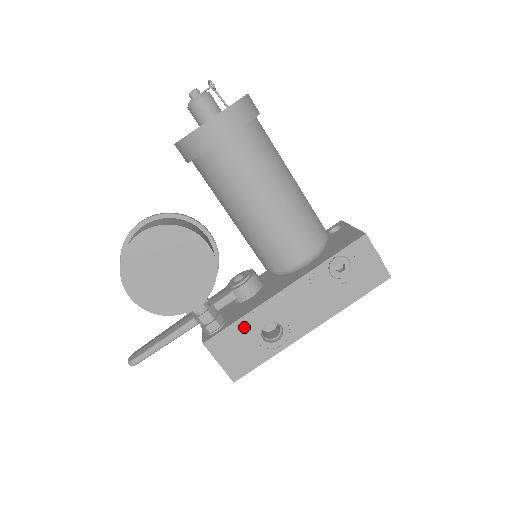
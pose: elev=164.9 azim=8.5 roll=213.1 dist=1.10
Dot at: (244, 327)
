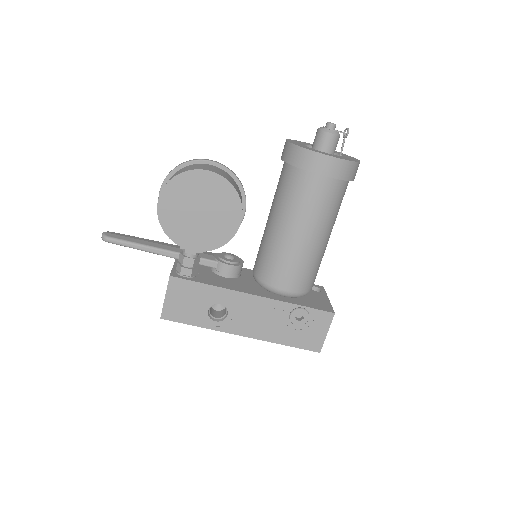
Dot at: (205, 292)
